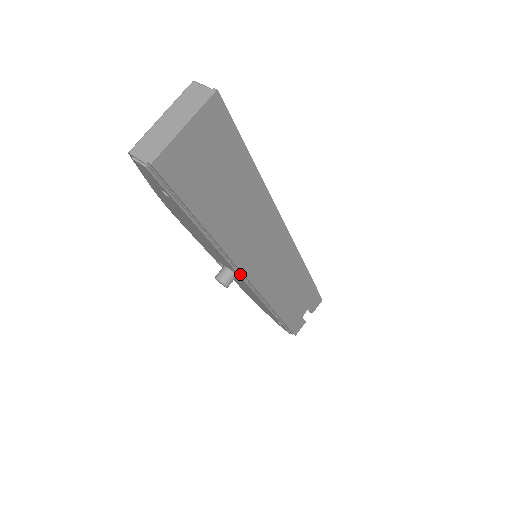
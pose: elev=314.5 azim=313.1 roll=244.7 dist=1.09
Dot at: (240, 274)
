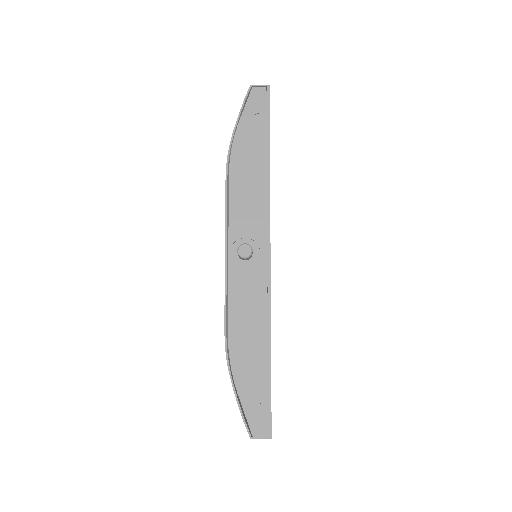
Dot at: (265, 236)
